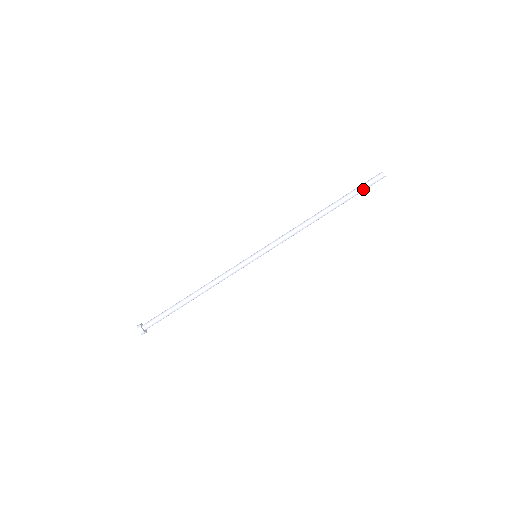
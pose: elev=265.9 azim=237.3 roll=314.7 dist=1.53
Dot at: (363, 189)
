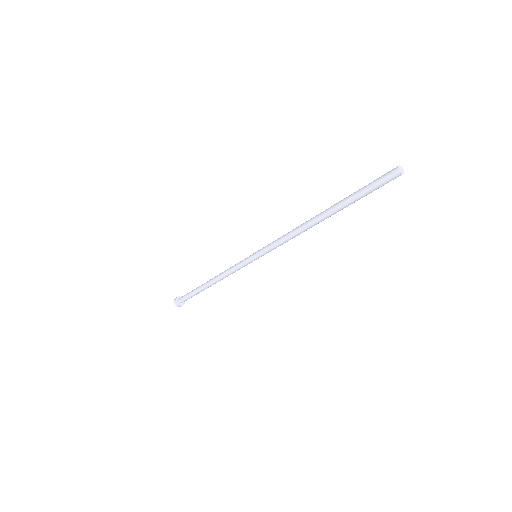
Dot at: occluded
